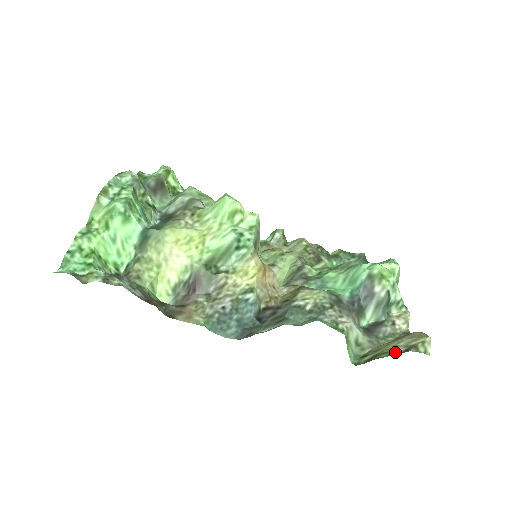
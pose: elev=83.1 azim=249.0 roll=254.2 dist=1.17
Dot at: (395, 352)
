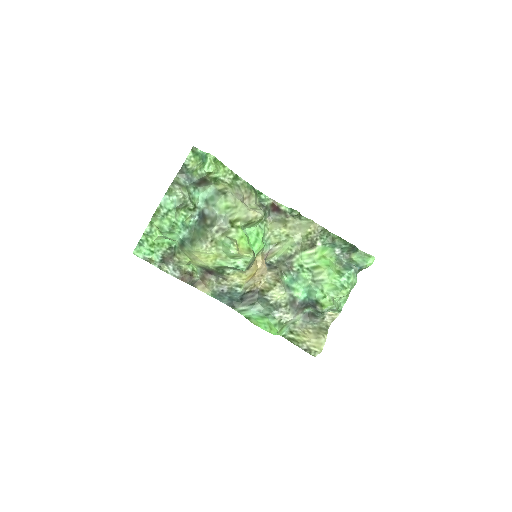
Dot at: (301, 346)
